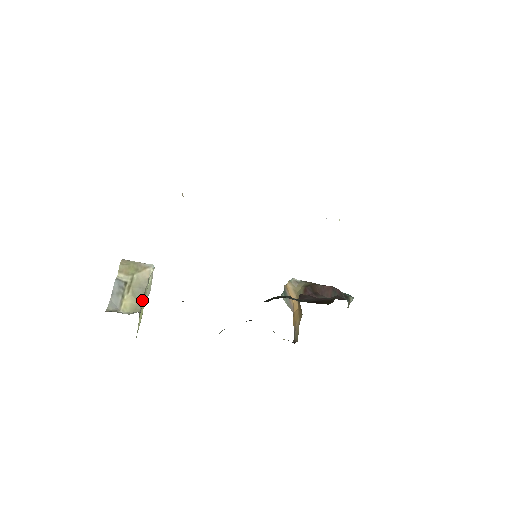
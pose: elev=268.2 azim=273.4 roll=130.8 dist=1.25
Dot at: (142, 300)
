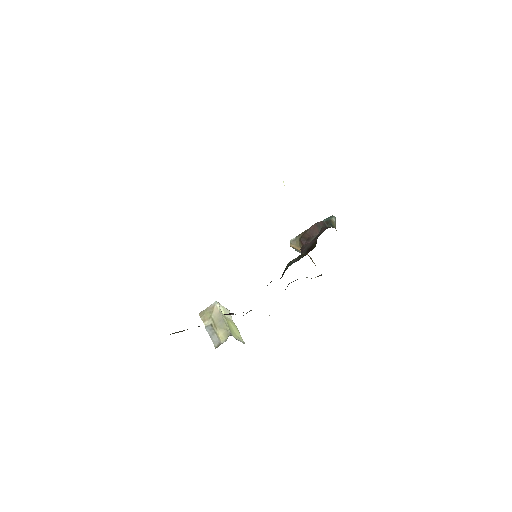
Dot at: (226, 326)
